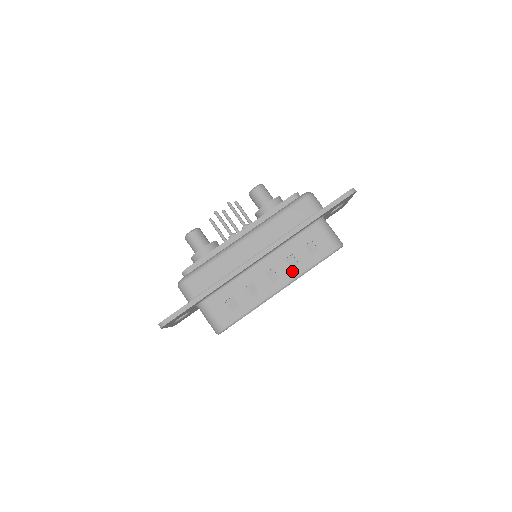
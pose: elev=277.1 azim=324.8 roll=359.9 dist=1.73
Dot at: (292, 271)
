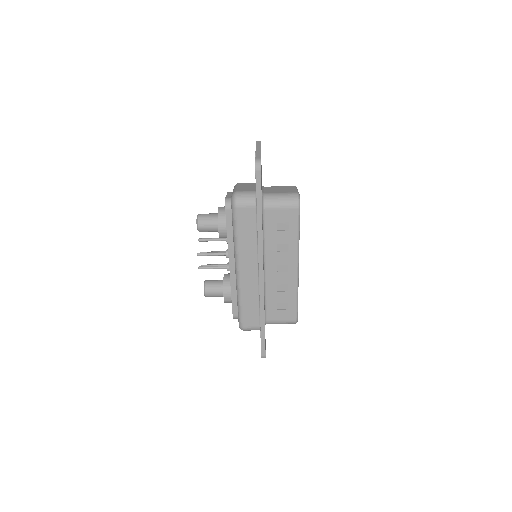
Dot at: (290, 253)
